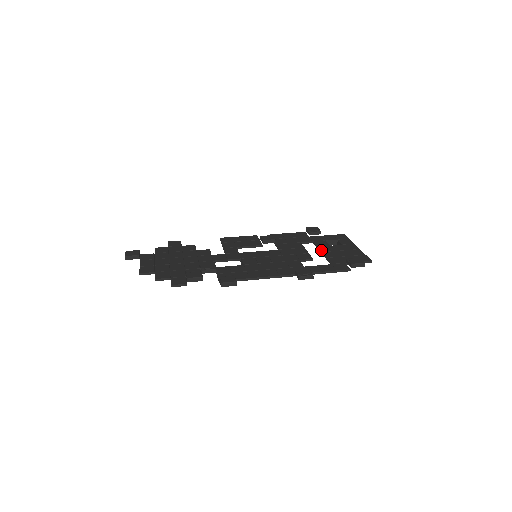
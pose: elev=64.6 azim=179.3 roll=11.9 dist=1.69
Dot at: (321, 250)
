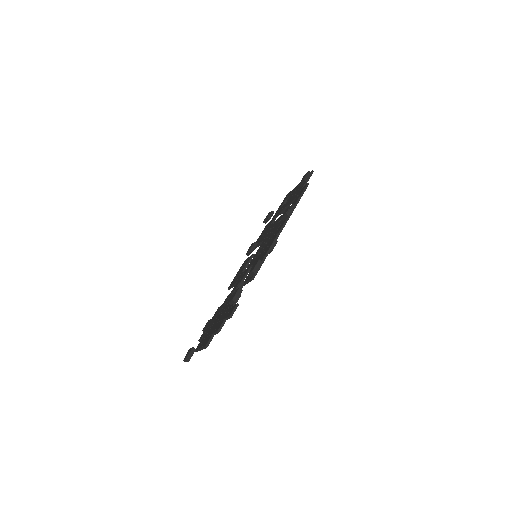
Dot at: (284, 209)
